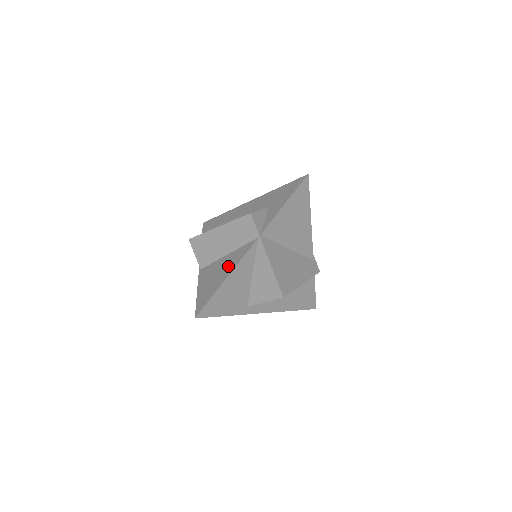
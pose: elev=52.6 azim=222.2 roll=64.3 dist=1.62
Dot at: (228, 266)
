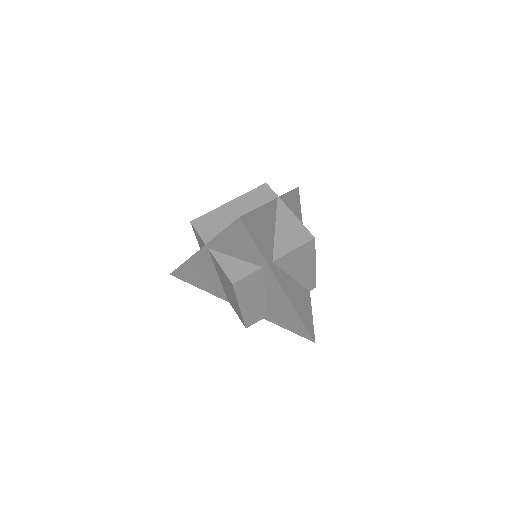
Dot at: occluded
